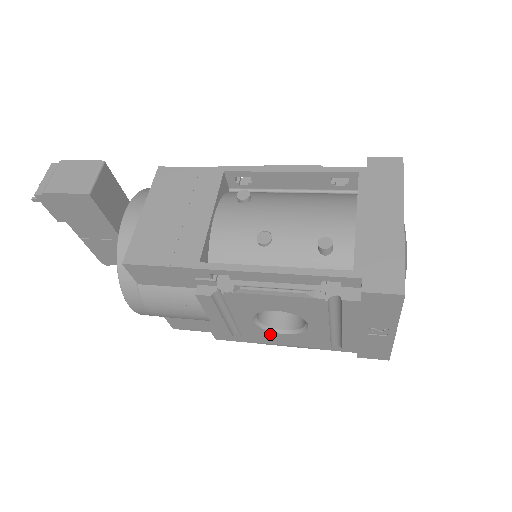
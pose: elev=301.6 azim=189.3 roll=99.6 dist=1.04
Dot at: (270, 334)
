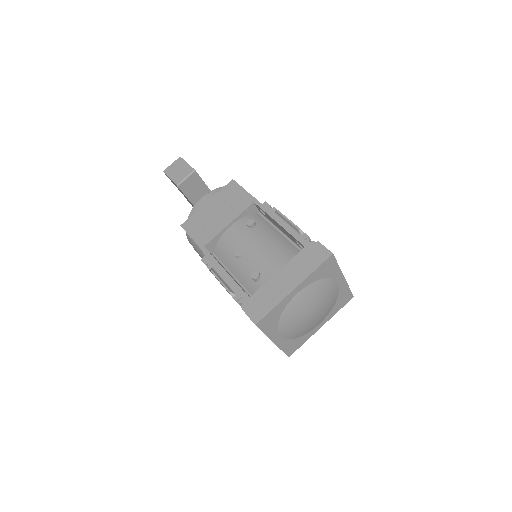
Dot at: occluded
